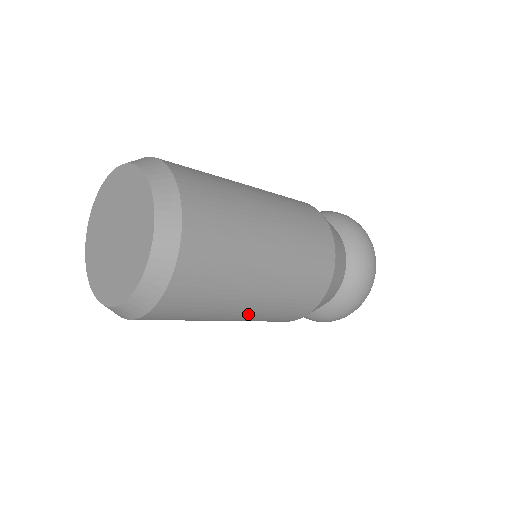
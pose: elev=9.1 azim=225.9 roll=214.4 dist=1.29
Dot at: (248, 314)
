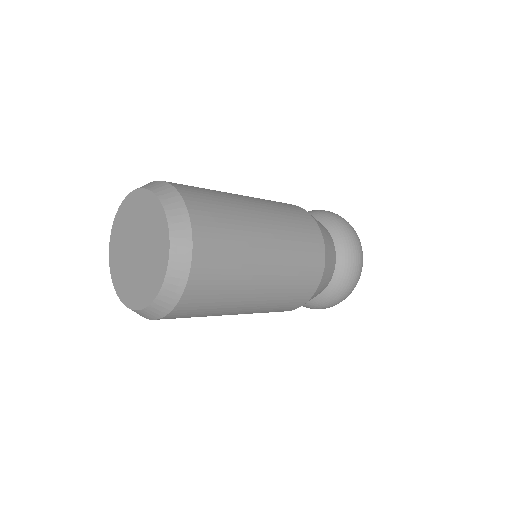
Dot at: (263, 296)
